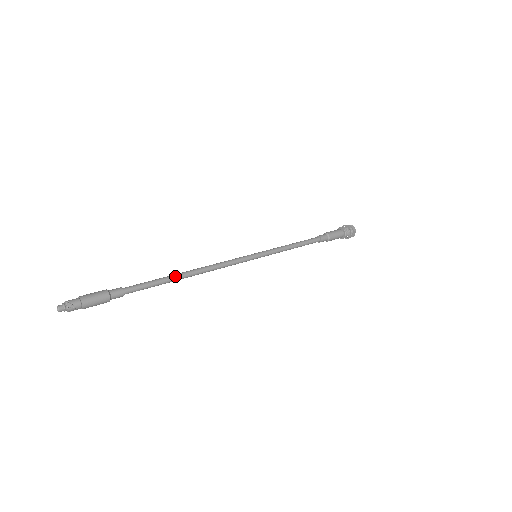
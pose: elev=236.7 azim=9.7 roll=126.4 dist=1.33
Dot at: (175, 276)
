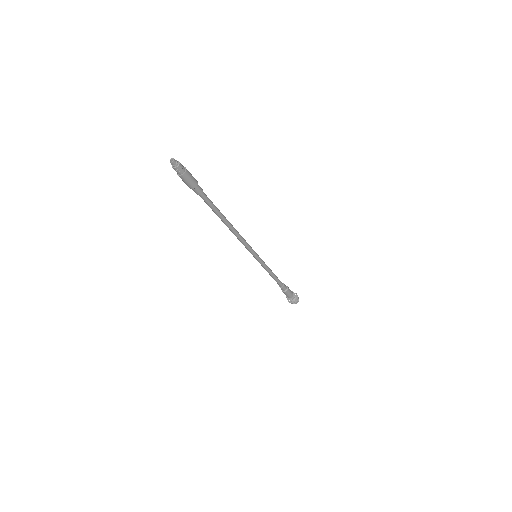
Dot at: (224, 216)
